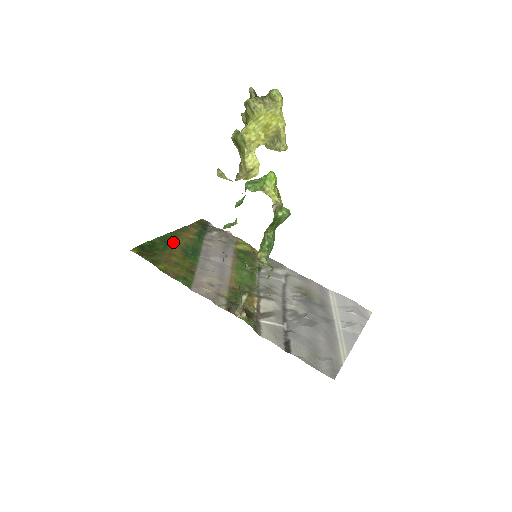
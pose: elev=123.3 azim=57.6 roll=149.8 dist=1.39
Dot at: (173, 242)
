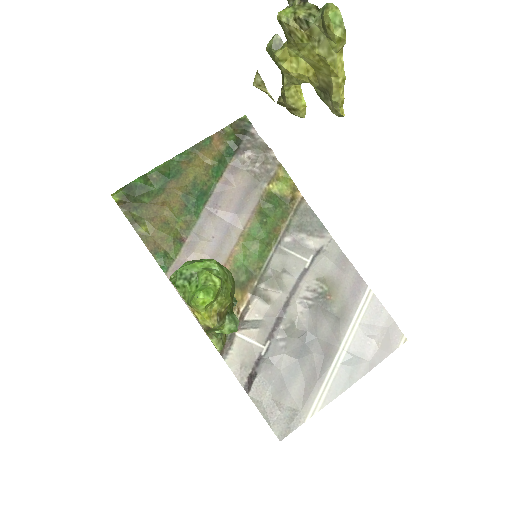
Dot at: (177, 176)
